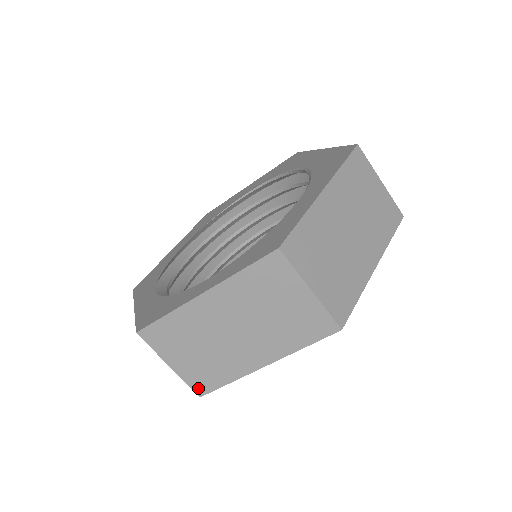
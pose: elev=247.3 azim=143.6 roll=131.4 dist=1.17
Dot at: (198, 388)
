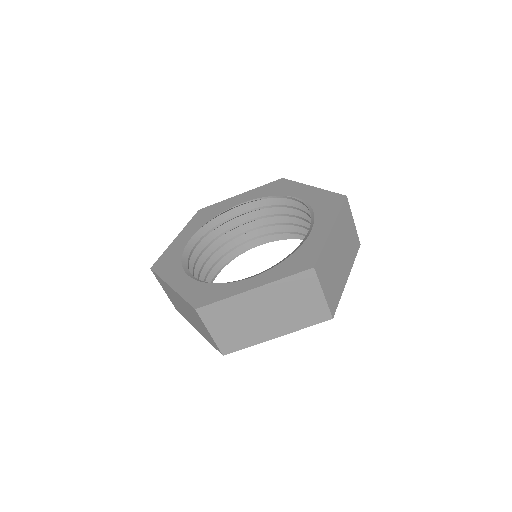
Dot at: (224, 349)
